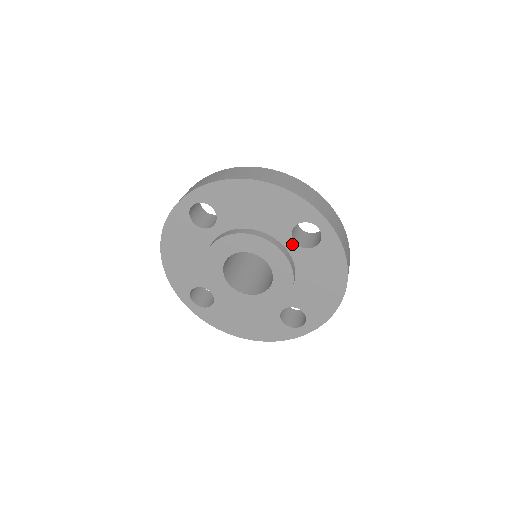
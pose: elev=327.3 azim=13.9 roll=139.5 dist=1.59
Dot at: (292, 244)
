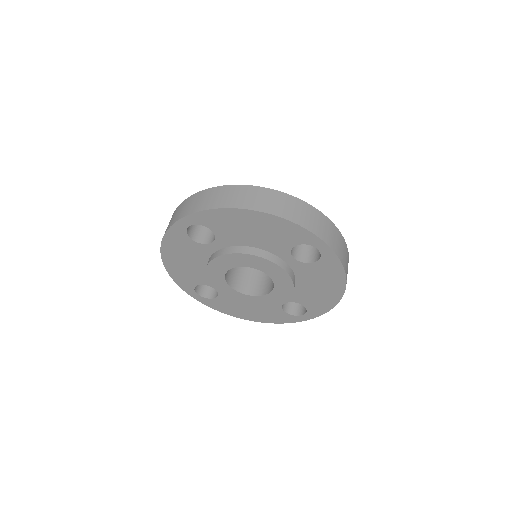
Dot at: (292, 259)
